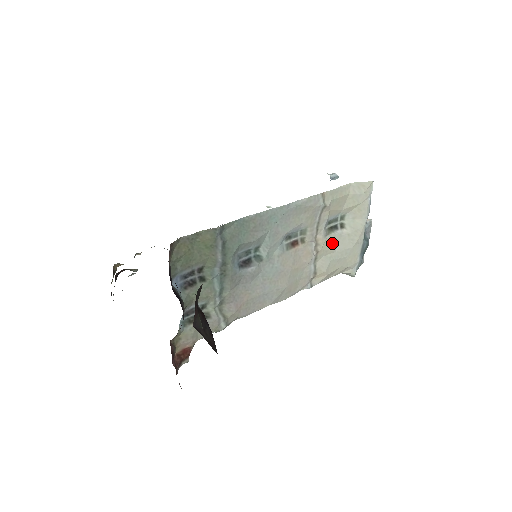
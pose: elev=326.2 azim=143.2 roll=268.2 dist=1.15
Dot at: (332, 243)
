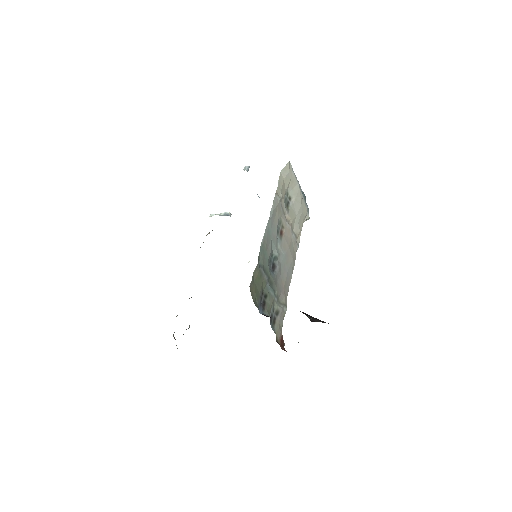
Dot at: (293, 213)
